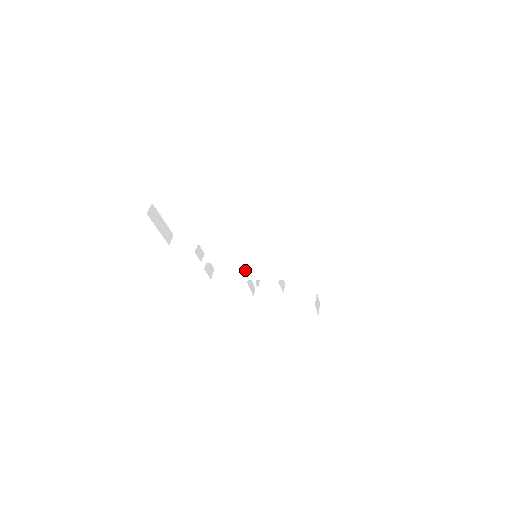
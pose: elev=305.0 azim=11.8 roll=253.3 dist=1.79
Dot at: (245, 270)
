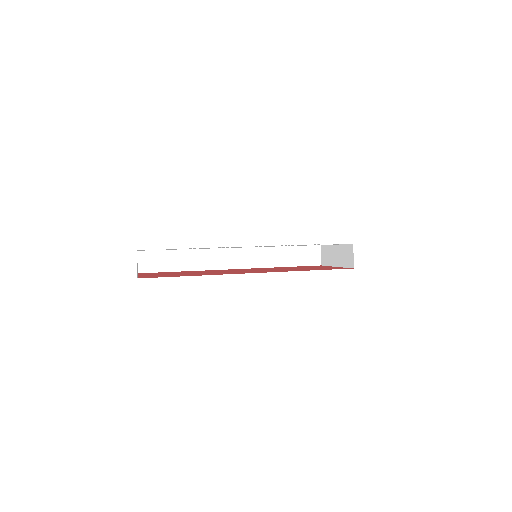
Dot at: occluded
